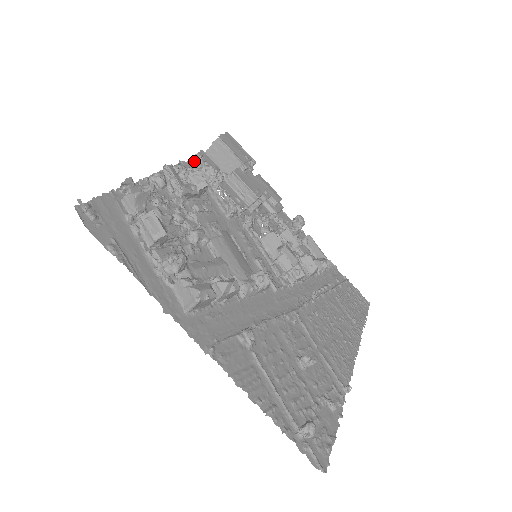
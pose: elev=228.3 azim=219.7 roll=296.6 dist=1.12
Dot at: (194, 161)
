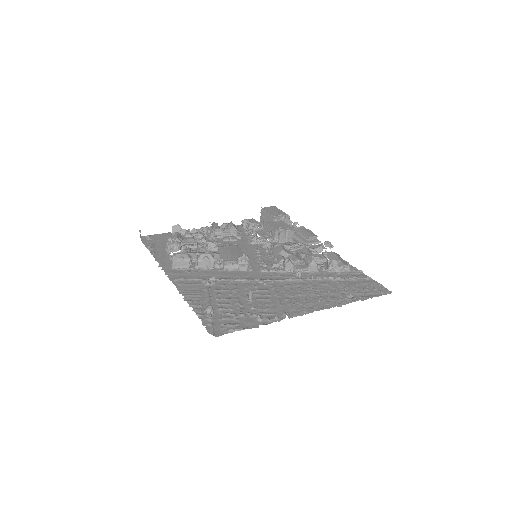
Dot at: occluded
